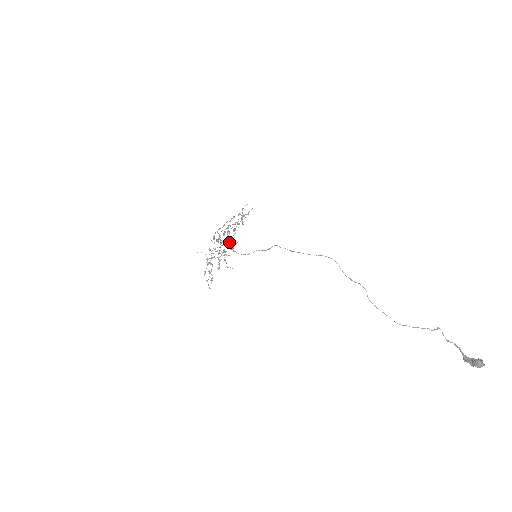
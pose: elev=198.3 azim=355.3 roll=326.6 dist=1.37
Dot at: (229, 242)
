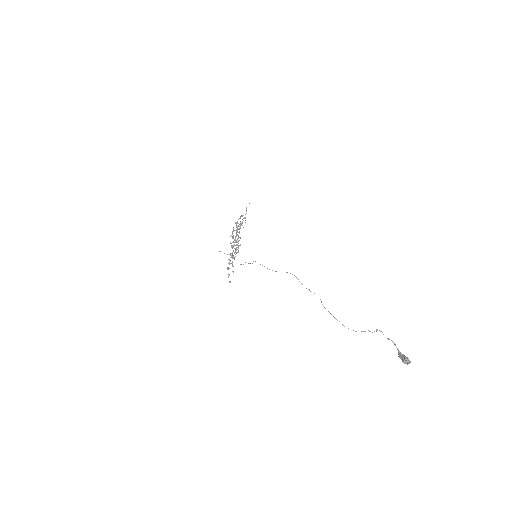
Dot at: (235, 245)
